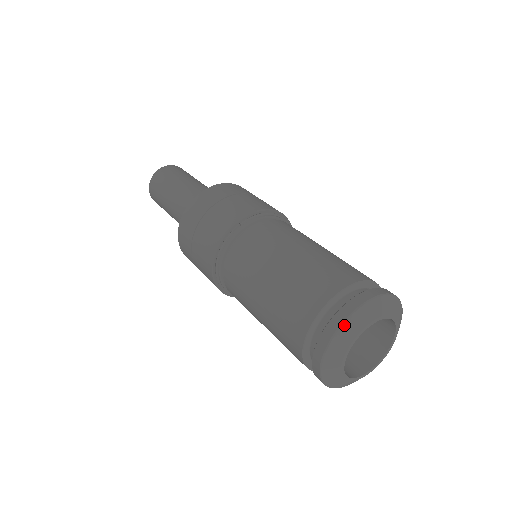
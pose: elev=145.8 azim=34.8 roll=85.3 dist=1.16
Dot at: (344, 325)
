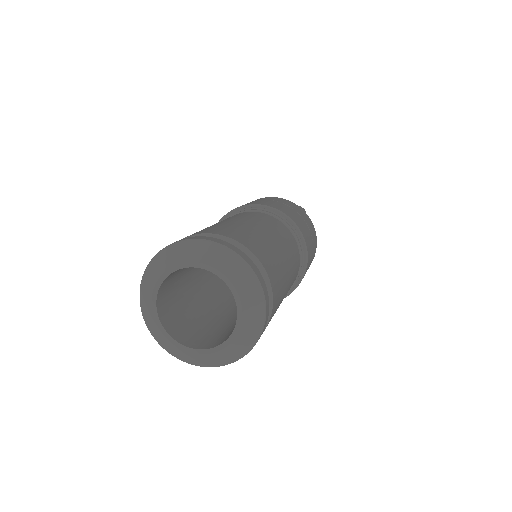
Dot at: (144, 276)
